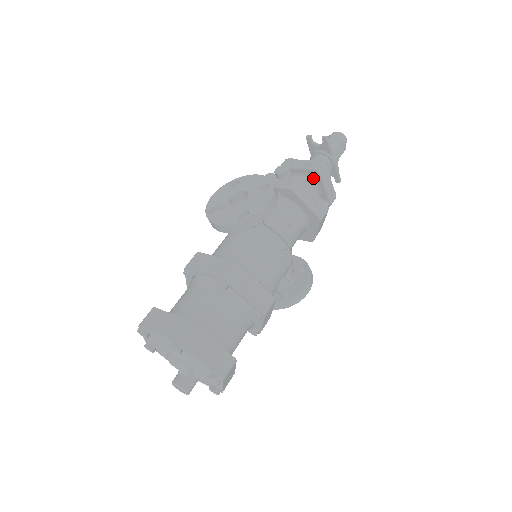
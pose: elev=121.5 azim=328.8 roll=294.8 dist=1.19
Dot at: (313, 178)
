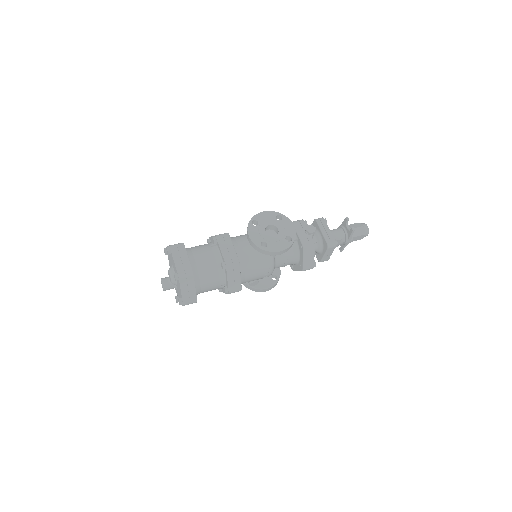
Dot at: (324, 245)
